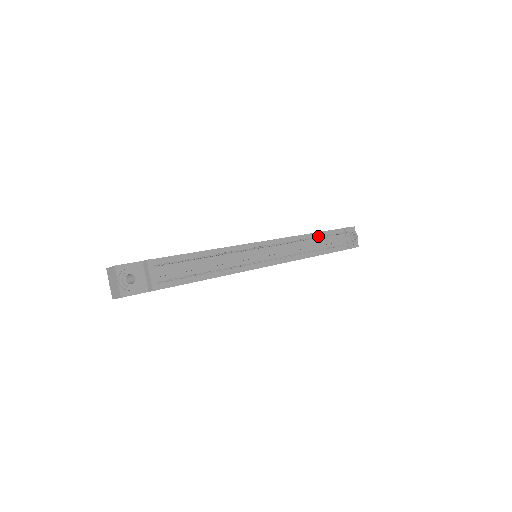
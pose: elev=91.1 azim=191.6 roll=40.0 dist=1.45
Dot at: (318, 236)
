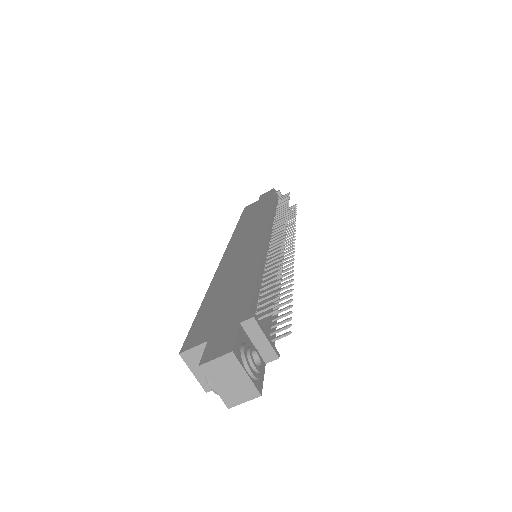
Dot at: (288, 207)
